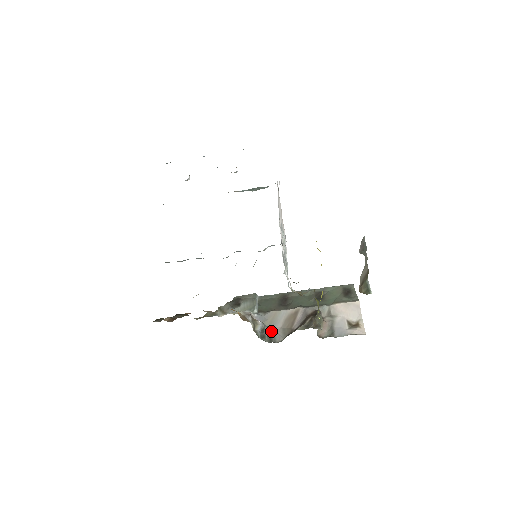
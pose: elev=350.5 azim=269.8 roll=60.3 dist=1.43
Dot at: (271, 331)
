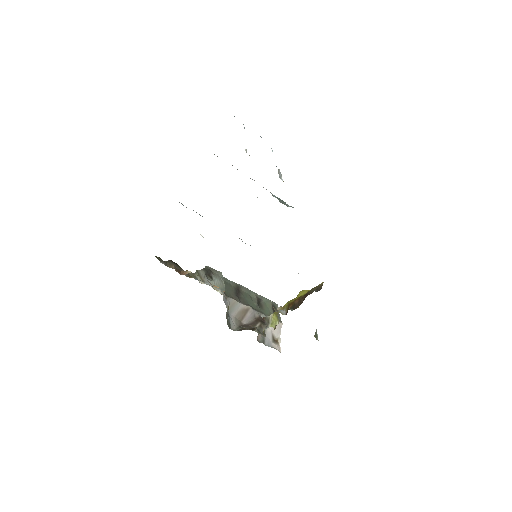
Dot at: (229, 317)
